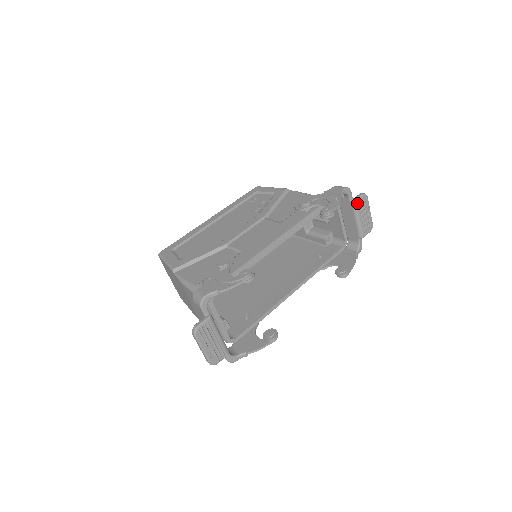
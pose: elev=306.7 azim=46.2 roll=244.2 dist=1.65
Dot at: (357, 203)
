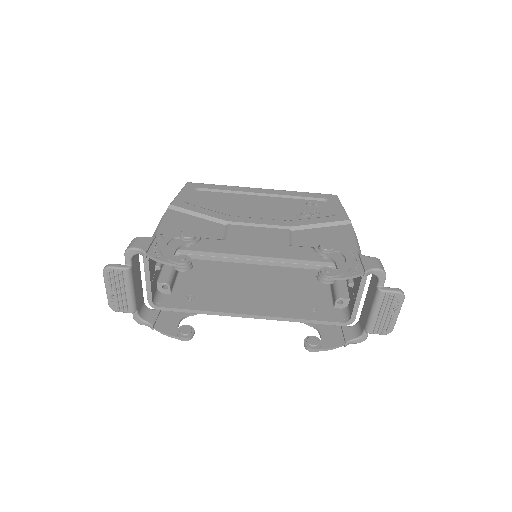
Dot at: (383, 295)
